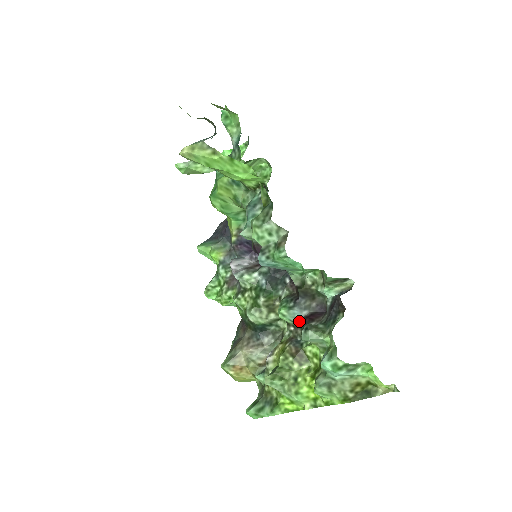
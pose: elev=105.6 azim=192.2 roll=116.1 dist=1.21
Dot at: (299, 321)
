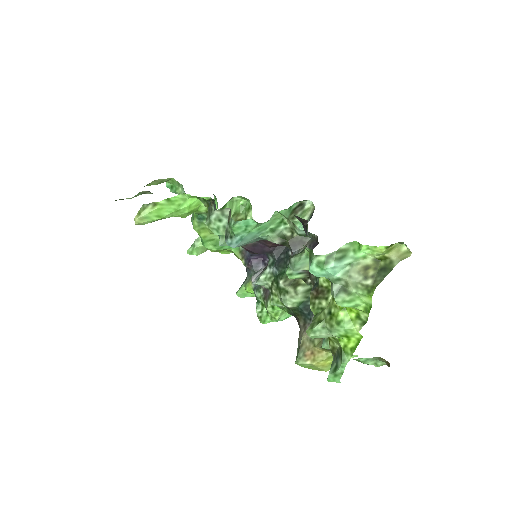
Dot at: occluded
